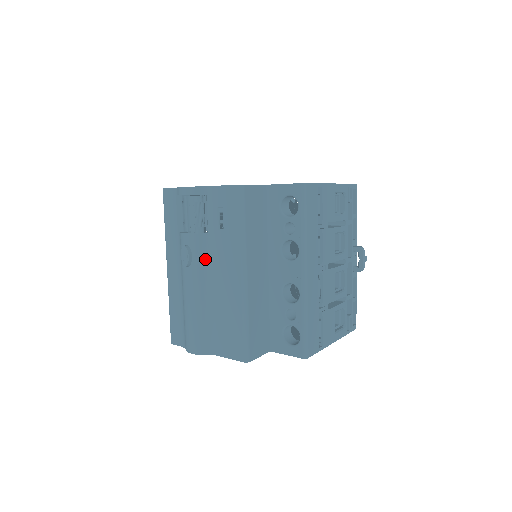
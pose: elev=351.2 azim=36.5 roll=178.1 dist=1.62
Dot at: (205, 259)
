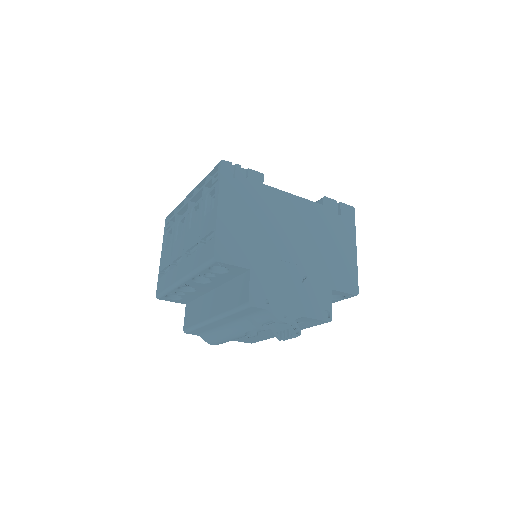
Dot at: occluded
